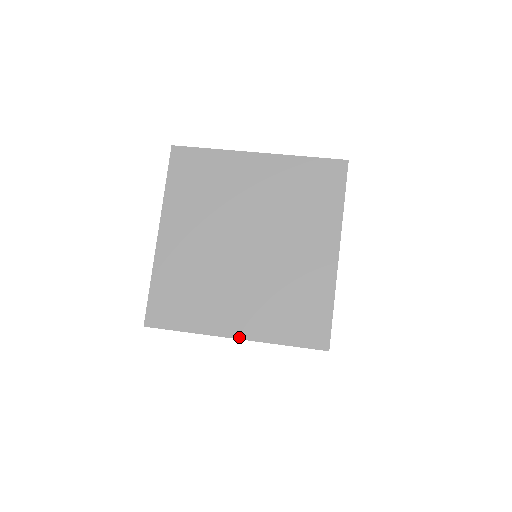
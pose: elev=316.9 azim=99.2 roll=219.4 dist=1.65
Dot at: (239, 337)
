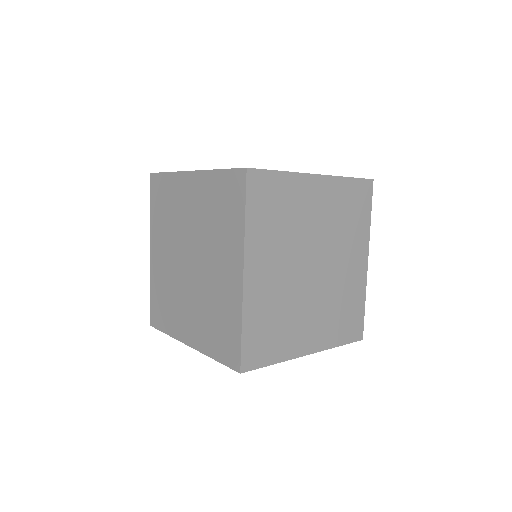
Dot at: (312, 352)
